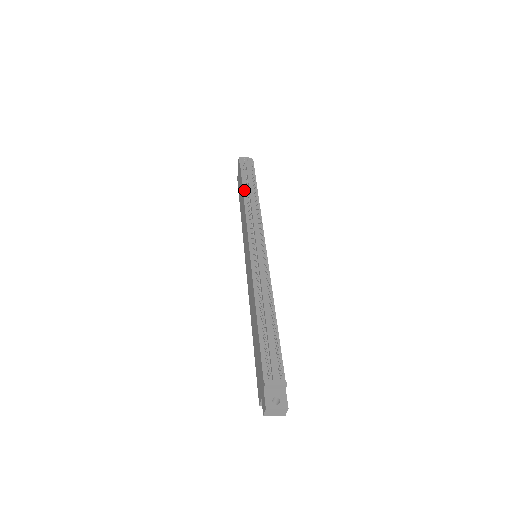
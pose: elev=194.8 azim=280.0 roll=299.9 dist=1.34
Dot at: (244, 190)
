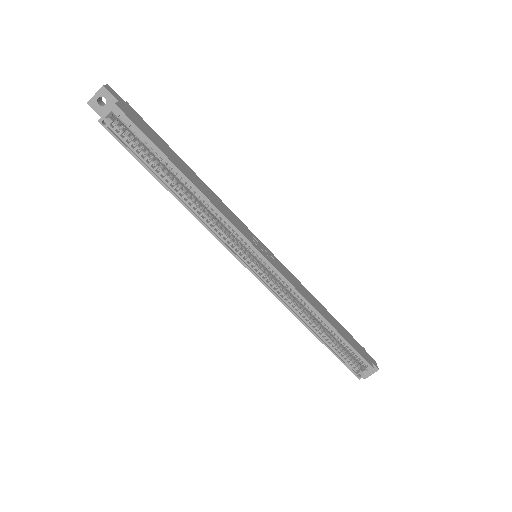
Dot at: occluded
